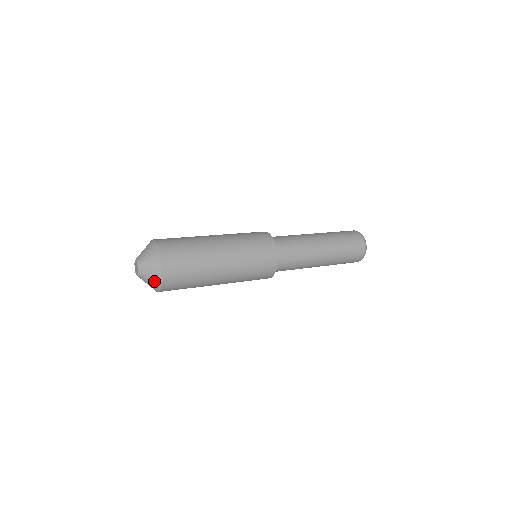
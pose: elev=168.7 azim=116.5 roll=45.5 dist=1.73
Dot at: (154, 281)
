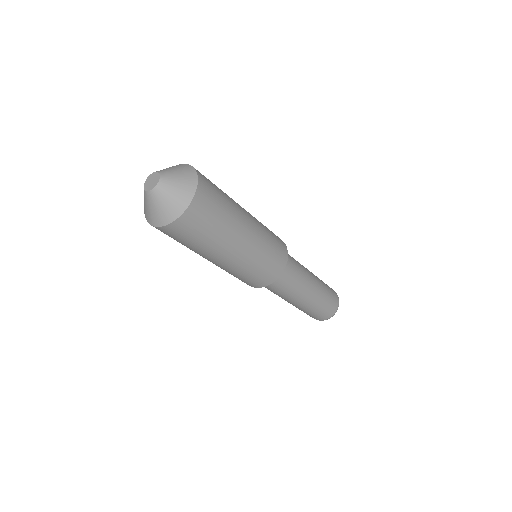
Dot at: (171, 208)
